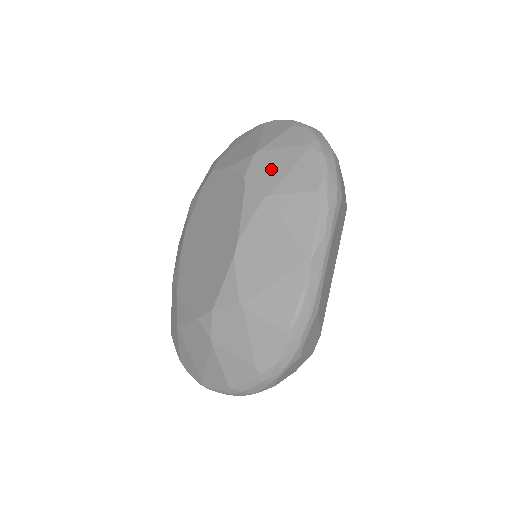
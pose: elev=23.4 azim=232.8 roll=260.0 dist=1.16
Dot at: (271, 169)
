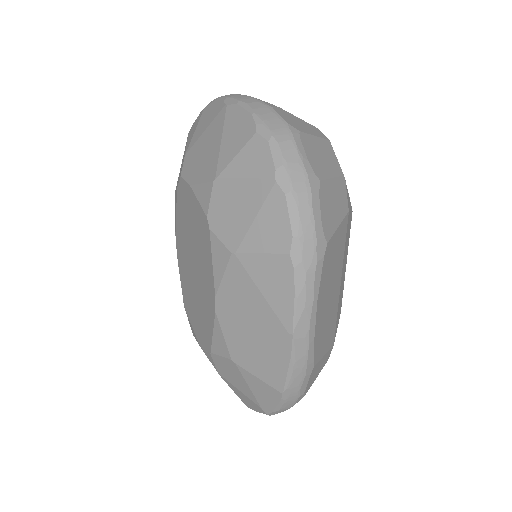
Dot at: (234, 212)
